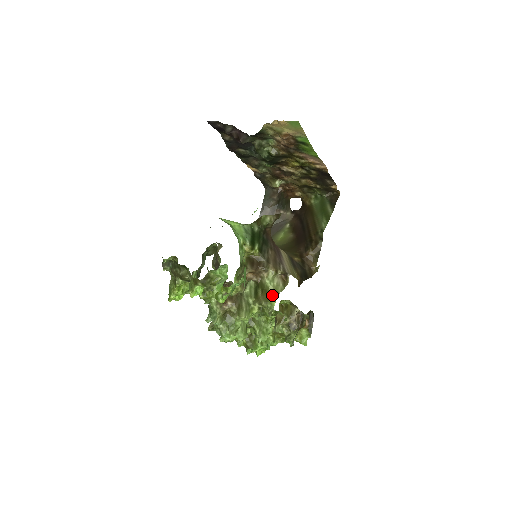
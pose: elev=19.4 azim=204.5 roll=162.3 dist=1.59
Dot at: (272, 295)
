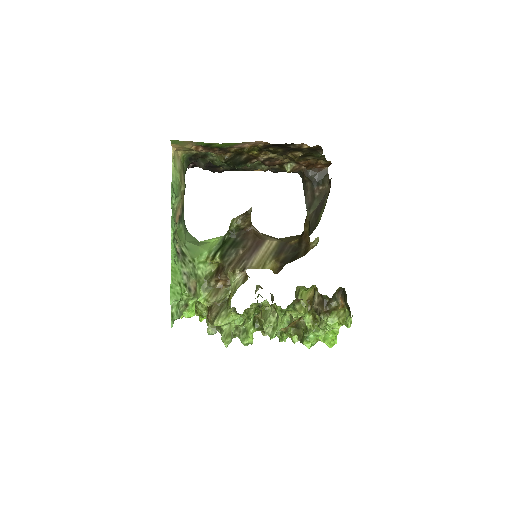
Dot at: (232, 295)
